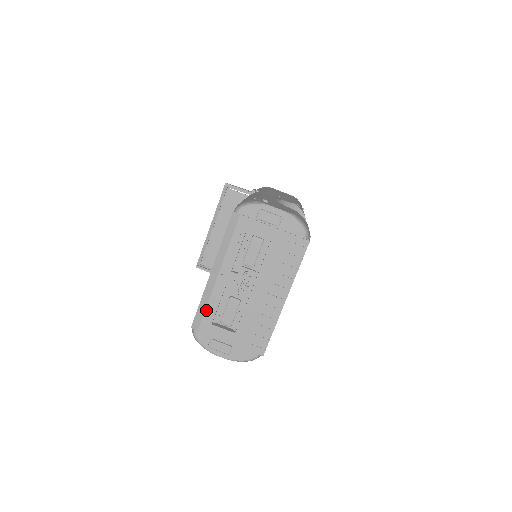
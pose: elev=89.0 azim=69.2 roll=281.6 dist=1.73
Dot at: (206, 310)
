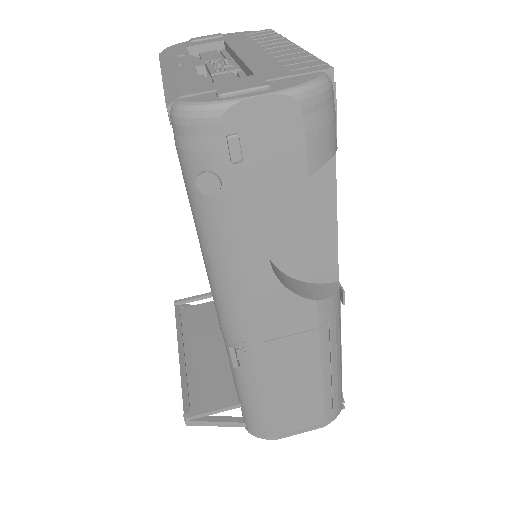
Dot at: (180, 83)
